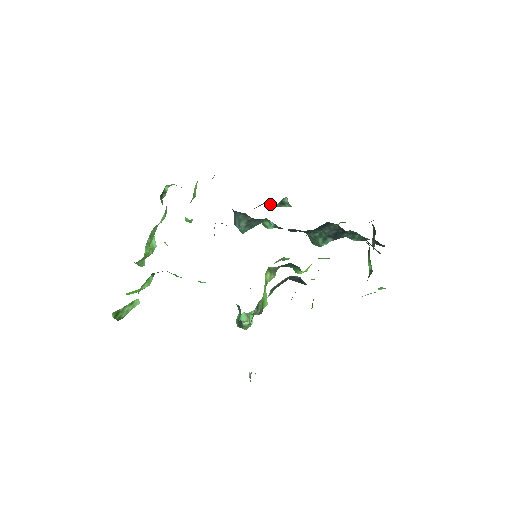
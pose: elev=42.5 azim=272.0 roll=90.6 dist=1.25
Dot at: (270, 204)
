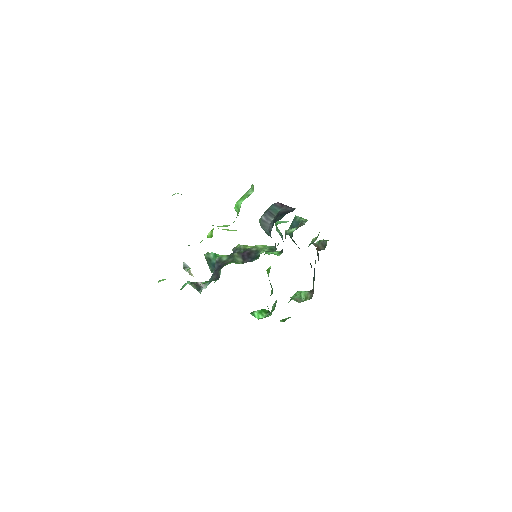
Dot at: occluded
